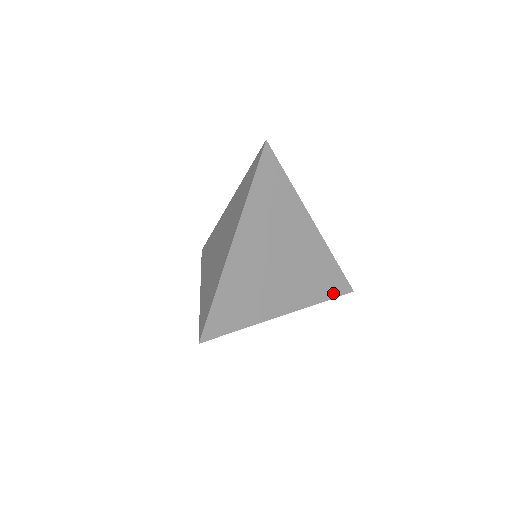
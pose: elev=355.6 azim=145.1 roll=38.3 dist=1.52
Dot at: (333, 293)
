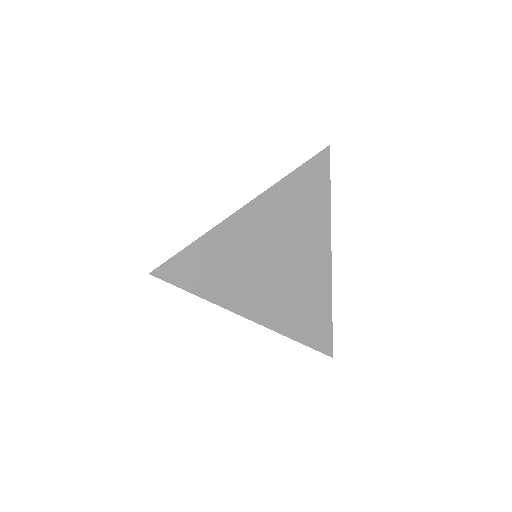
Dot at: (311, 341)
